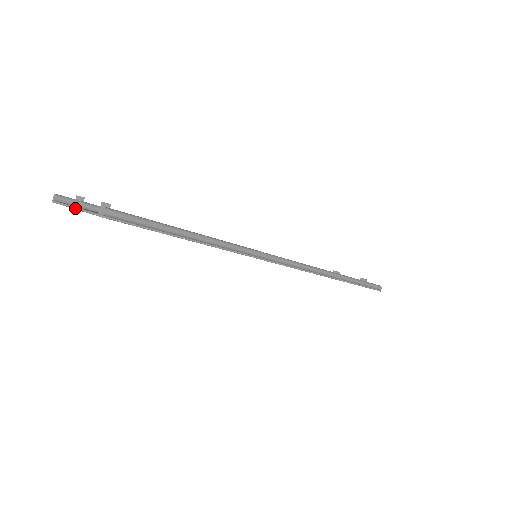
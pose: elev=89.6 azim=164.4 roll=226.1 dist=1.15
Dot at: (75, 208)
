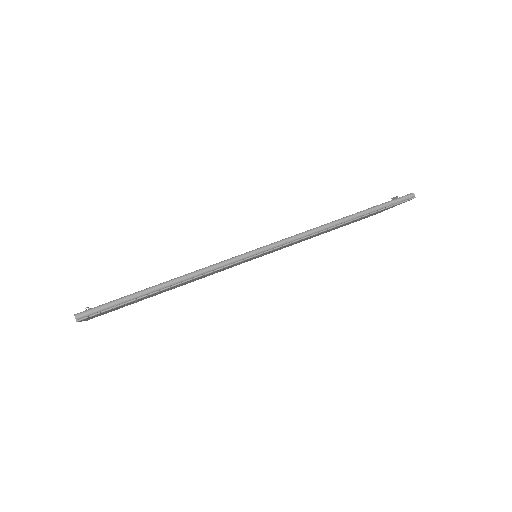
Dot at: (81, 321)
